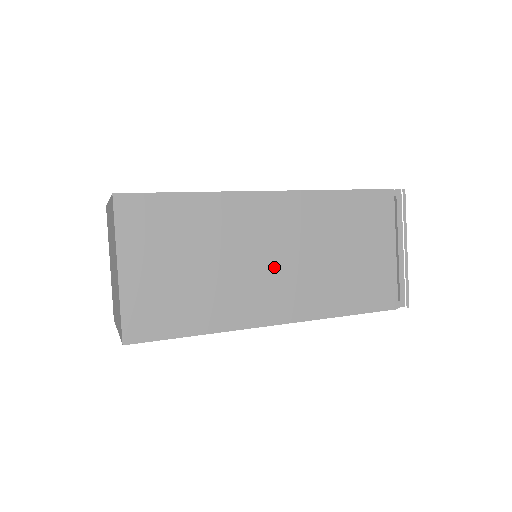
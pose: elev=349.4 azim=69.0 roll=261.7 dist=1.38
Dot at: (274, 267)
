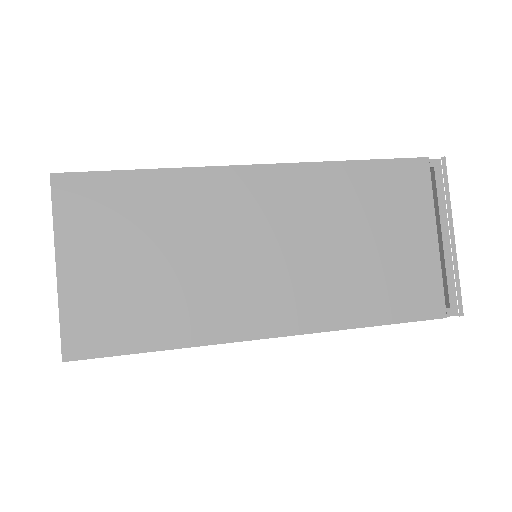
Dot at: (263, 262)
